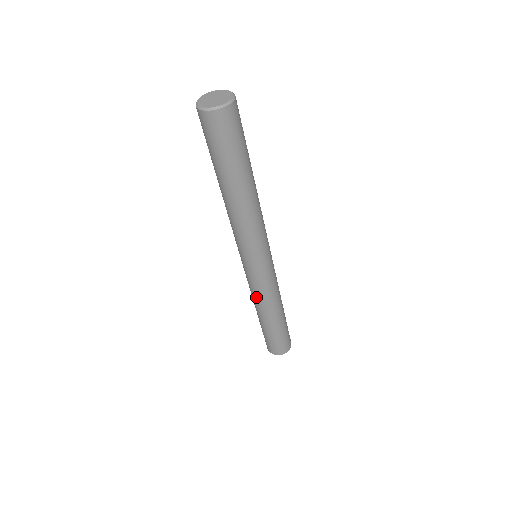
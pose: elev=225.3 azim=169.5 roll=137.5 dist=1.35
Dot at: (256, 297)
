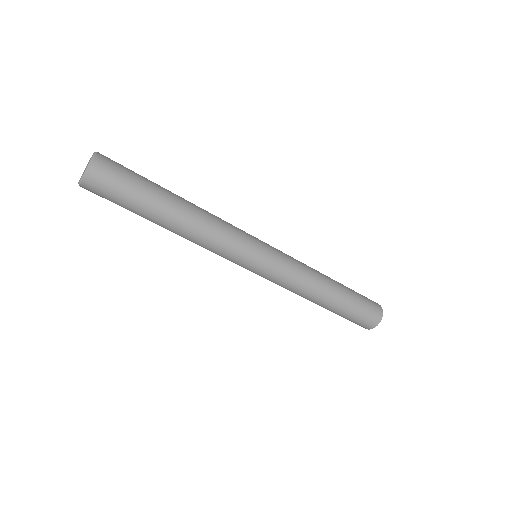
Dot at: (297, 287)
